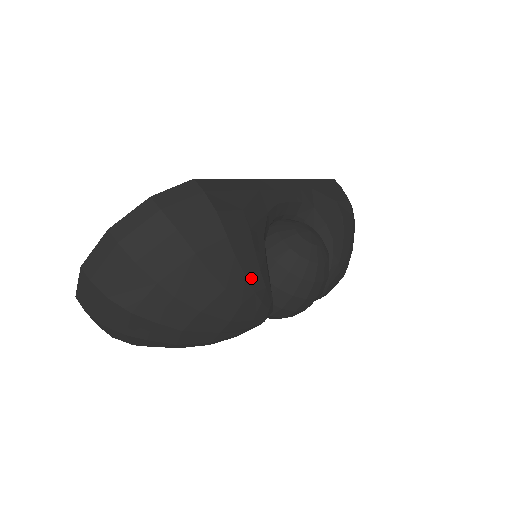
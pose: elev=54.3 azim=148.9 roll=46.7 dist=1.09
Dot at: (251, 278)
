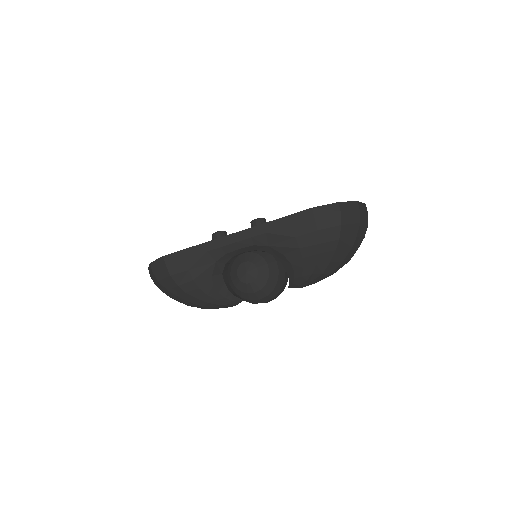
Dot at: (202, 299)
